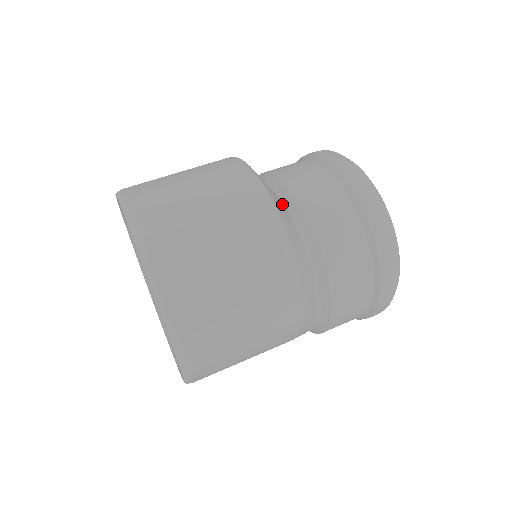
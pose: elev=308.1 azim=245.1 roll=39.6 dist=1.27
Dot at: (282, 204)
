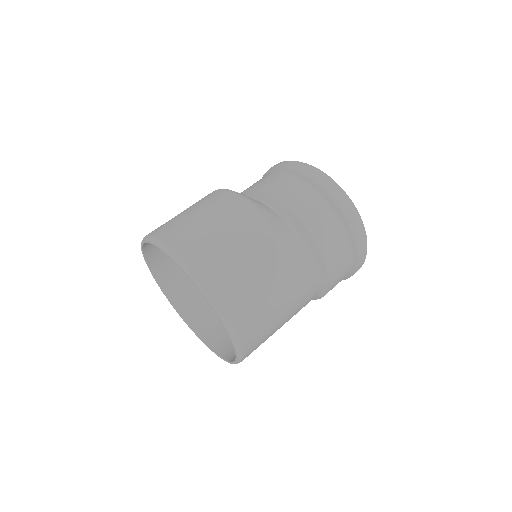
Dot at: occluded
